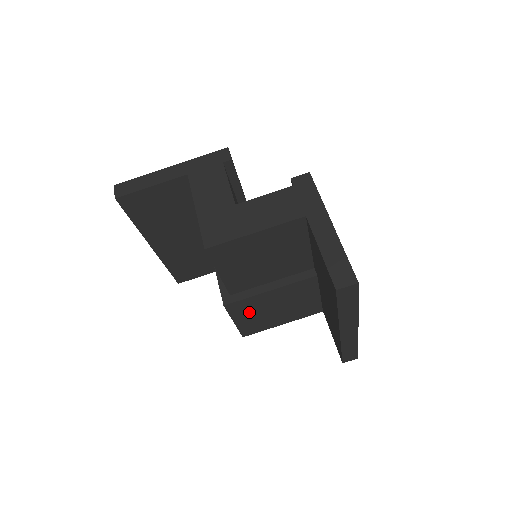
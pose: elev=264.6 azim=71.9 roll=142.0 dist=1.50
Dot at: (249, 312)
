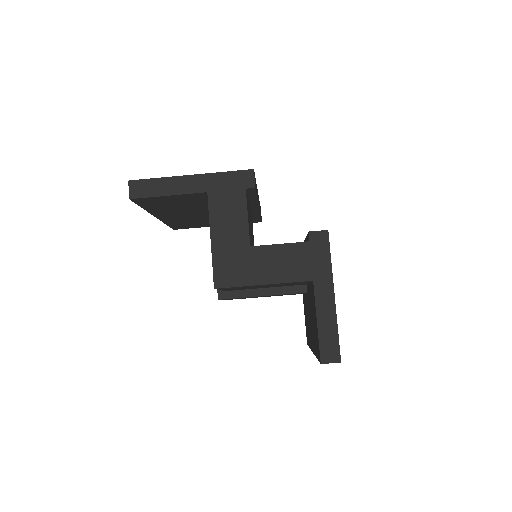
Dot at: (239, 298)
